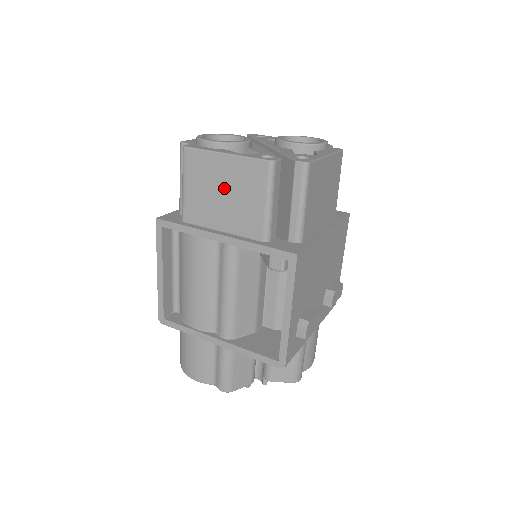
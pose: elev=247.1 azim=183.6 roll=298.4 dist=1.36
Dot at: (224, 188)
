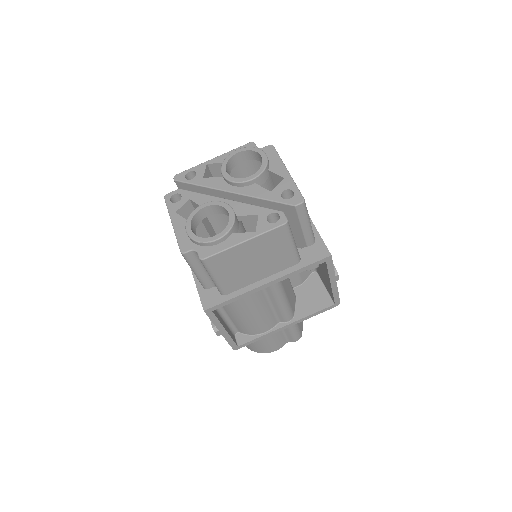
Dot at: (253, 259)
